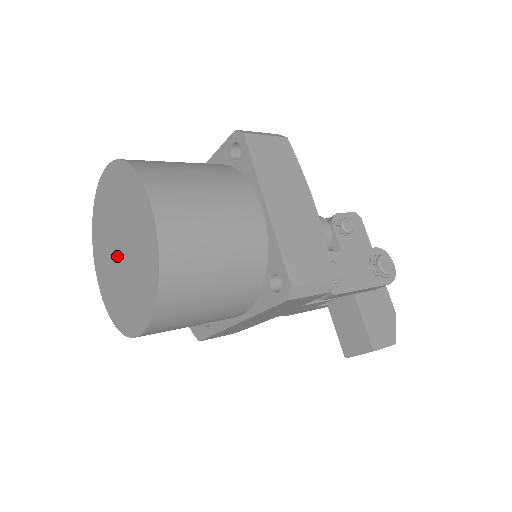
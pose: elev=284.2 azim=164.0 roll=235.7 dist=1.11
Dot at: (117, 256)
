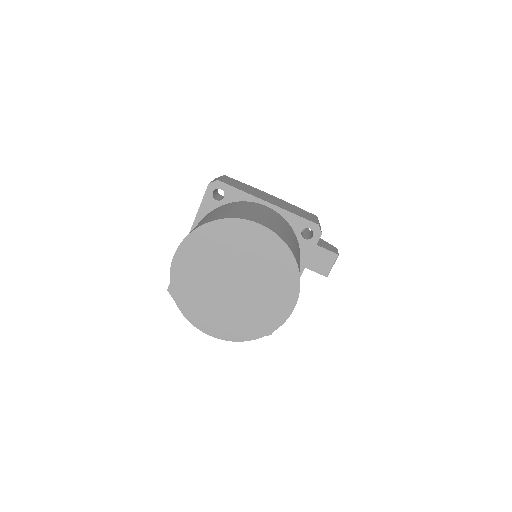
Dot at: (232, 291)
